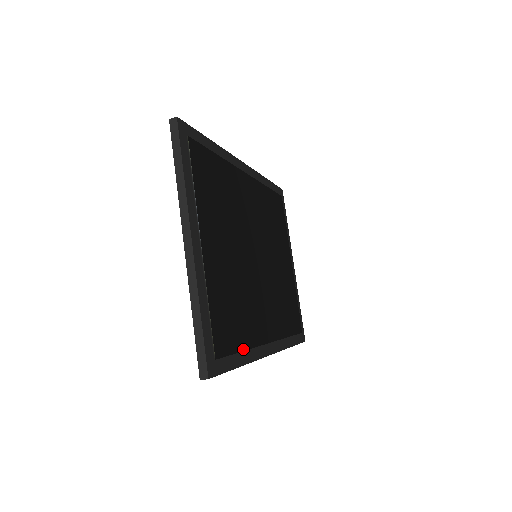
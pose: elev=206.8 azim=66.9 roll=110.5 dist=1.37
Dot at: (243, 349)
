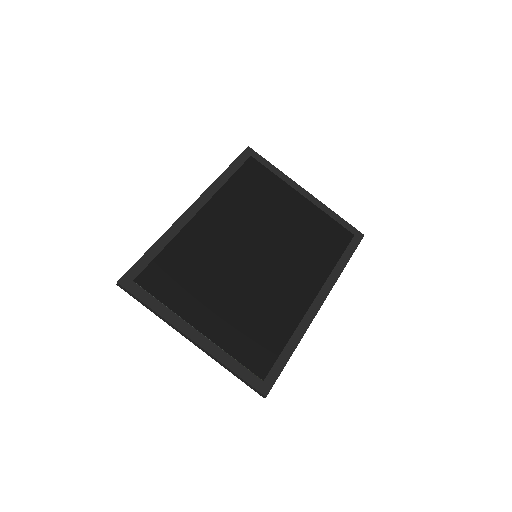
Dot at: (286, 342)
